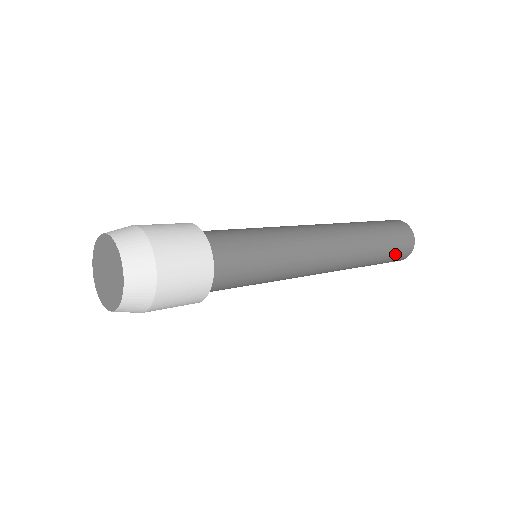
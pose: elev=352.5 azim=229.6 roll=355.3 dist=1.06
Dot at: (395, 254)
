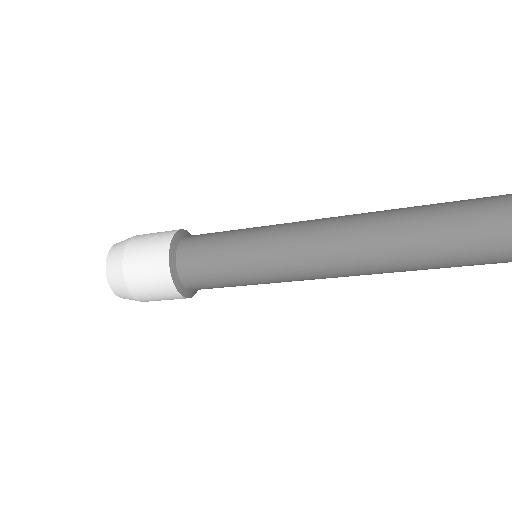
Dot at: (498, 204)
